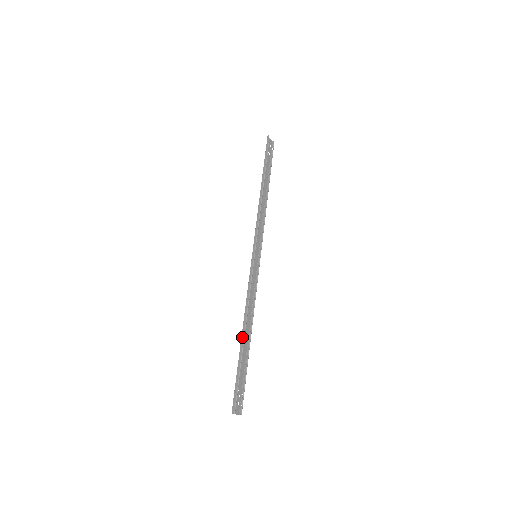
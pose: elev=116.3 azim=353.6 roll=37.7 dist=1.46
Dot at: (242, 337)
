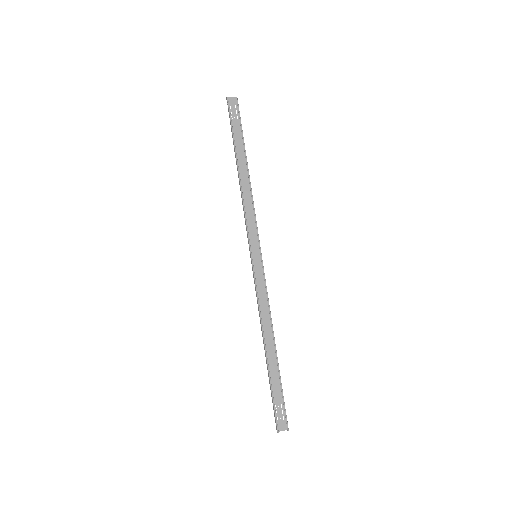
Dot at: (265, 353)
